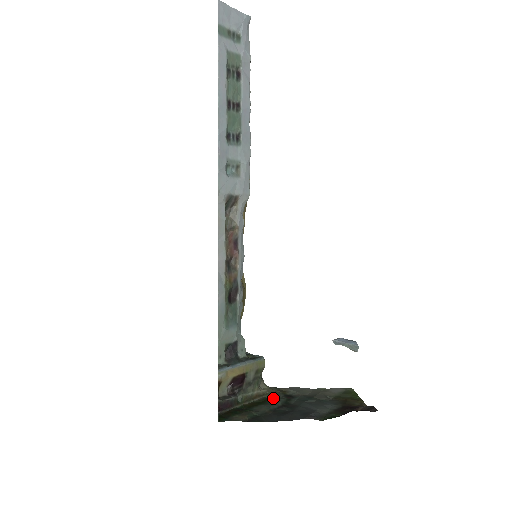
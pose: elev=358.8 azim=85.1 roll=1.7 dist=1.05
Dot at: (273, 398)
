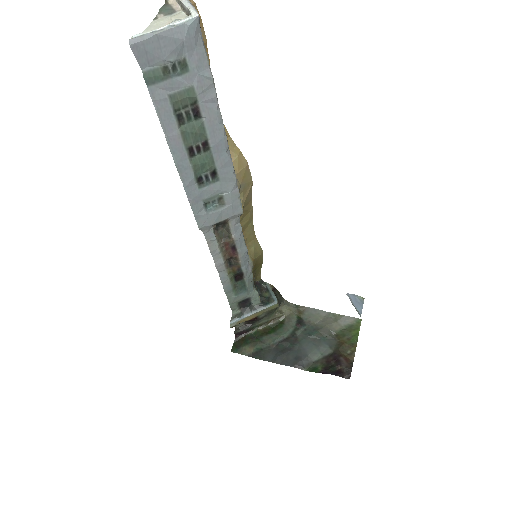
Dot at: (284, 325)
